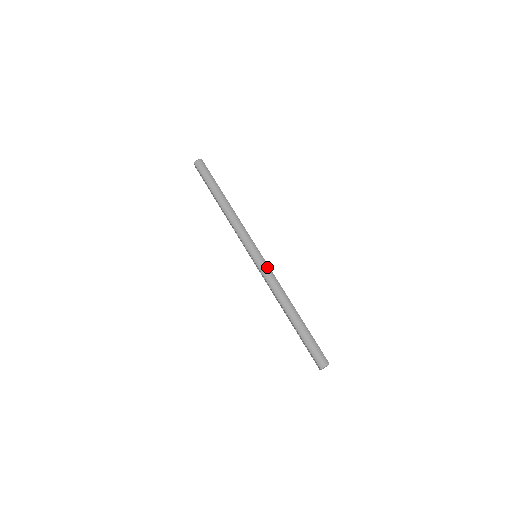
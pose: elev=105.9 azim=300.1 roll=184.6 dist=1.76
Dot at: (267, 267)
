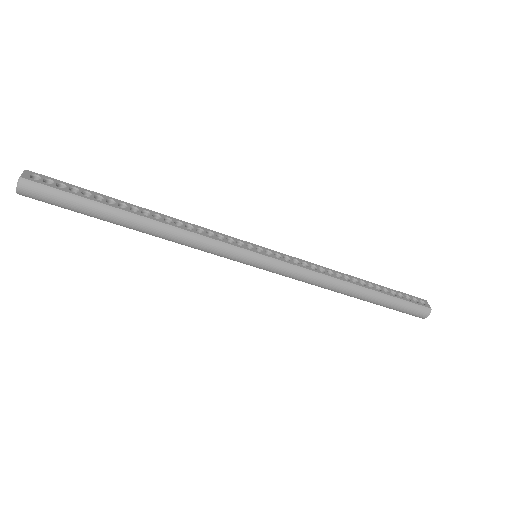
Dot at: (286, 267)
